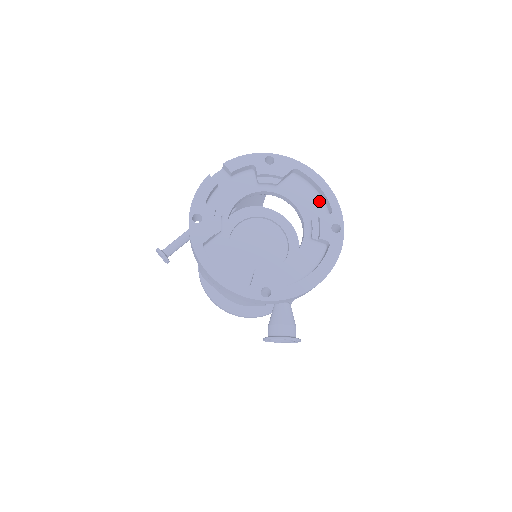
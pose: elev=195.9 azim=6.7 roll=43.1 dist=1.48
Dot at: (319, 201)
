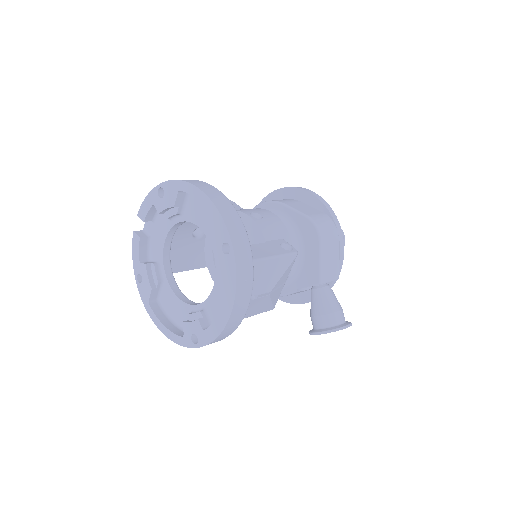
Dot at: occluded
